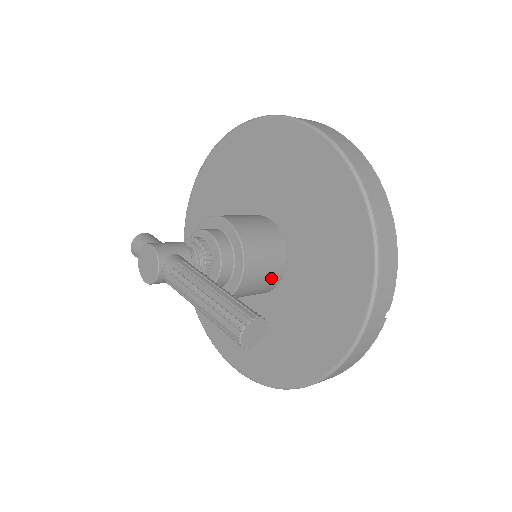
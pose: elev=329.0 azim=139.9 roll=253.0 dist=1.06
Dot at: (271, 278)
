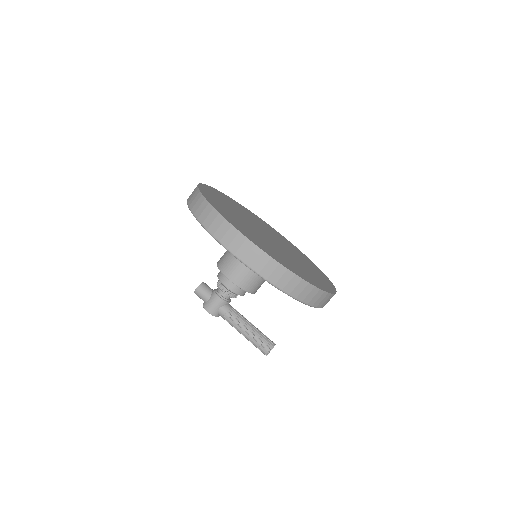
Dot at: occluded
